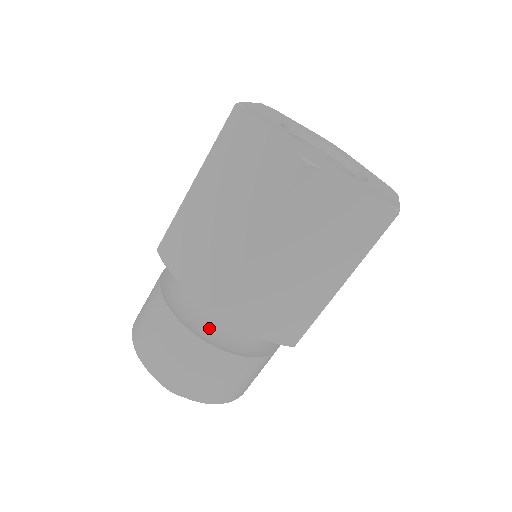
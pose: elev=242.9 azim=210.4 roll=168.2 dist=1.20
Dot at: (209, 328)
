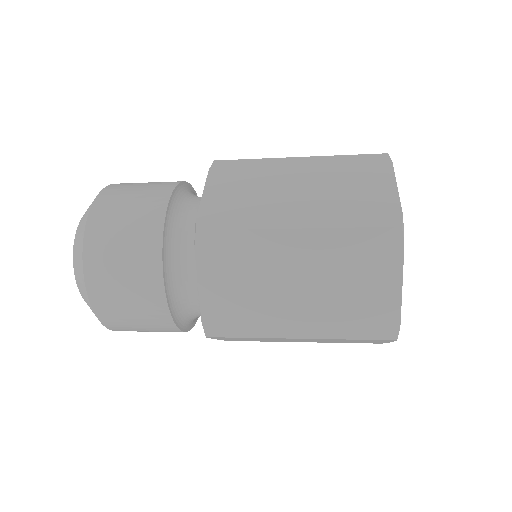
Dot at: (183, 310)
